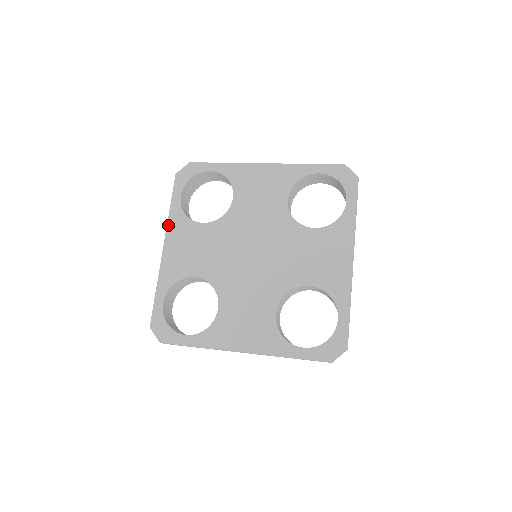
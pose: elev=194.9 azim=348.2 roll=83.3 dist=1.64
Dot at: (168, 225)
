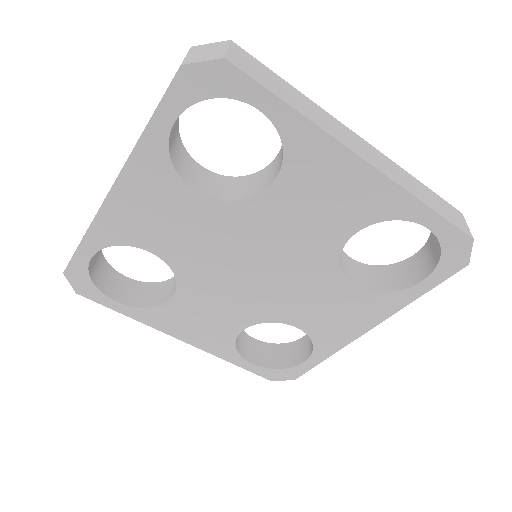
Dot at: (130, 160)
